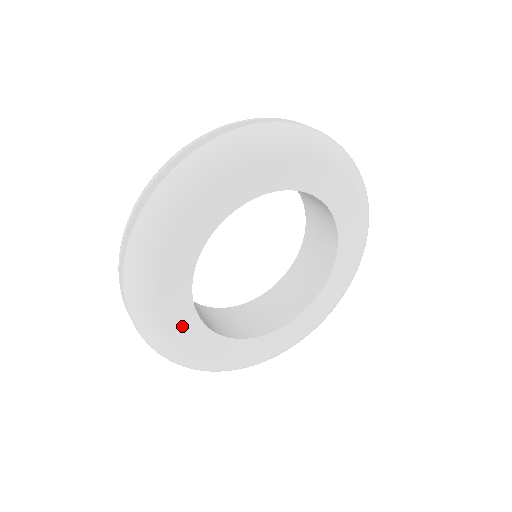
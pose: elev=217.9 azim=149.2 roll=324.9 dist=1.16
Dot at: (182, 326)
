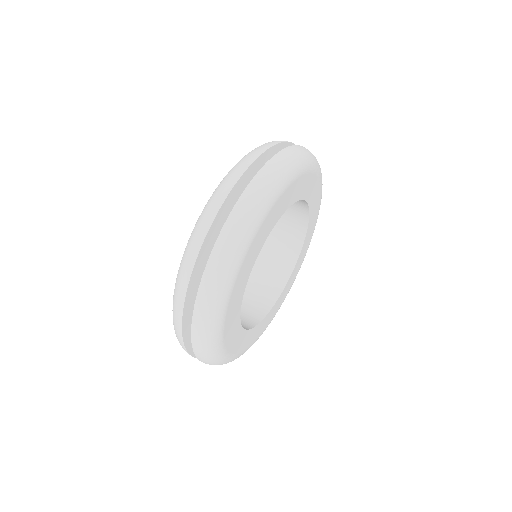
Dot at: (232, 314)
